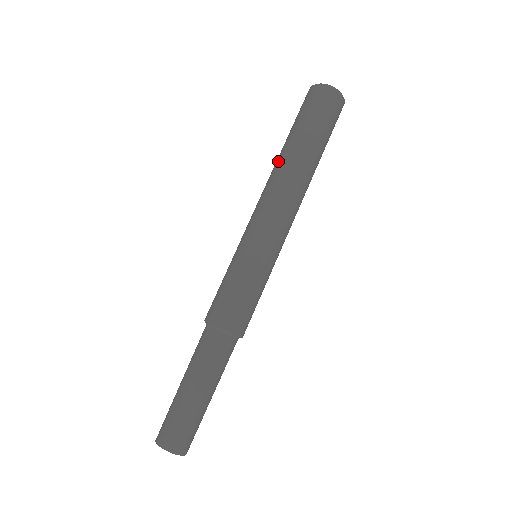
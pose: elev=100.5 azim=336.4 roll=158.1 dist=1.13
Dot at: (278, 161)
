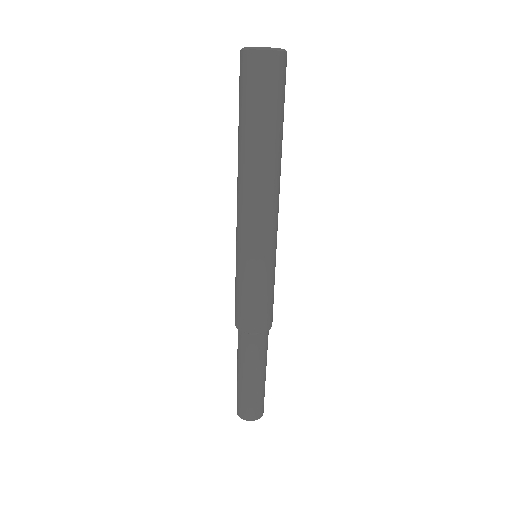
Dot at: (241, 161)
